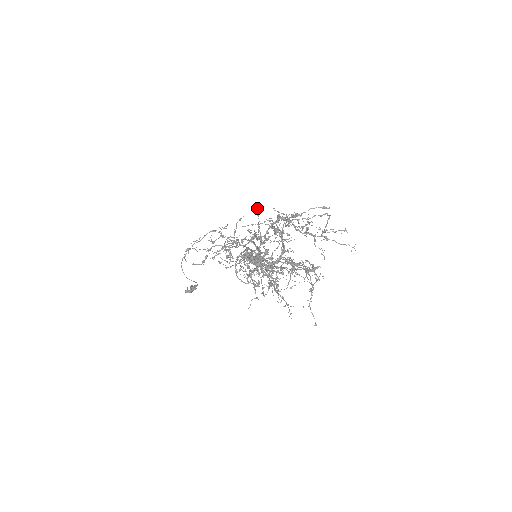
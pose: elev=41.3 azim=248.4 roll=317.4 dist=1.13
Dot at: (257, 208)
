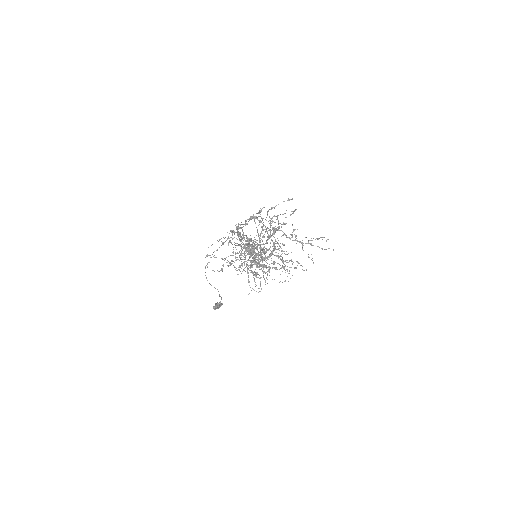
Dot at: occluded
